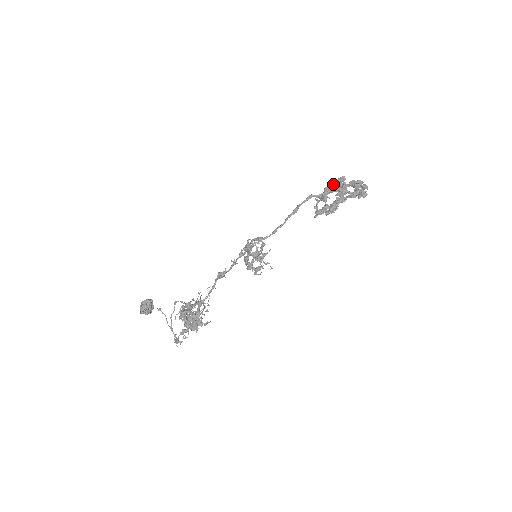
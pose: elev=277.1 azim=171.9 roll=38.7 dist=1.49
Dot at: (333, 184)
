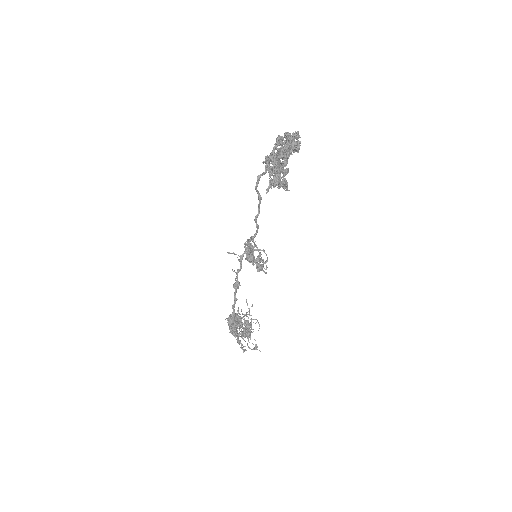
Dot at: occluded
